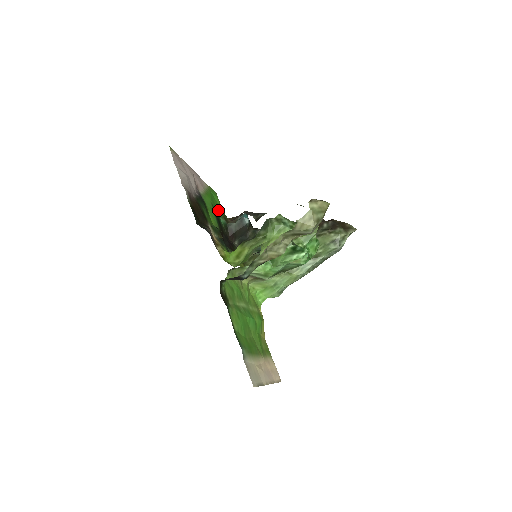
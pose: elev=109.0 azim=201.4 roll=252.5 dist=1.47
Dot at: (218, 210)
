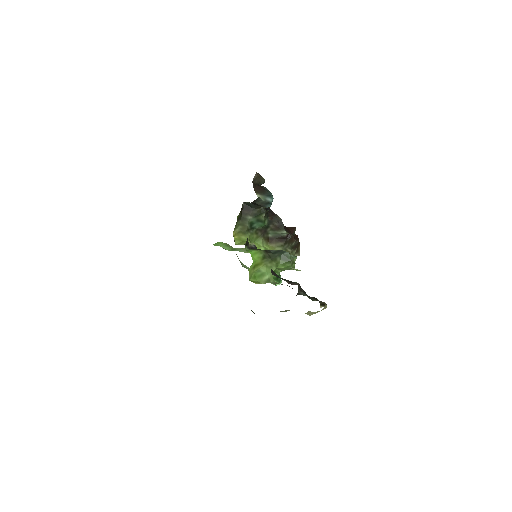
Dot at: occluded
